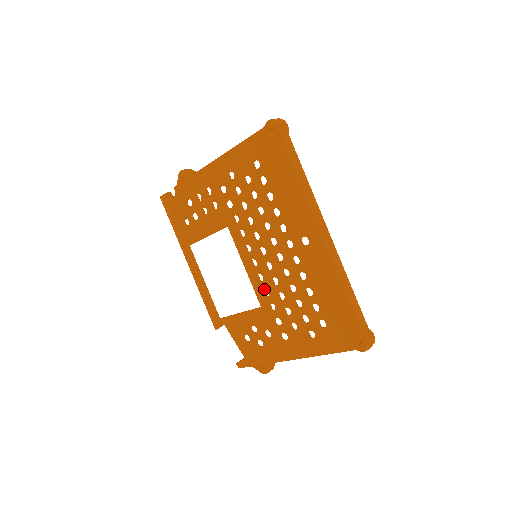
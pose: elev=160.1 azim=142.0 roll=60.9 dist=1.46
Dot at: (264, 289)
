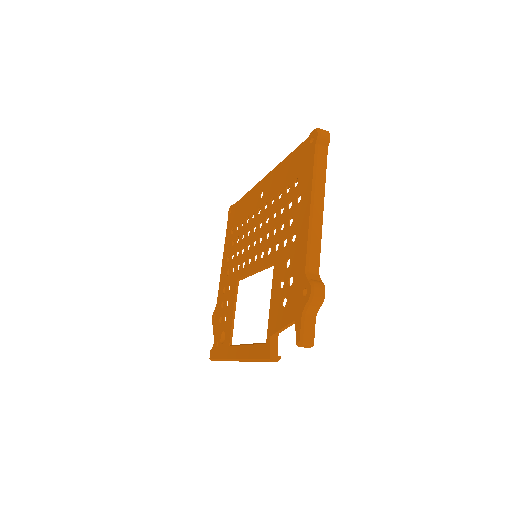
Dot at: occluded
